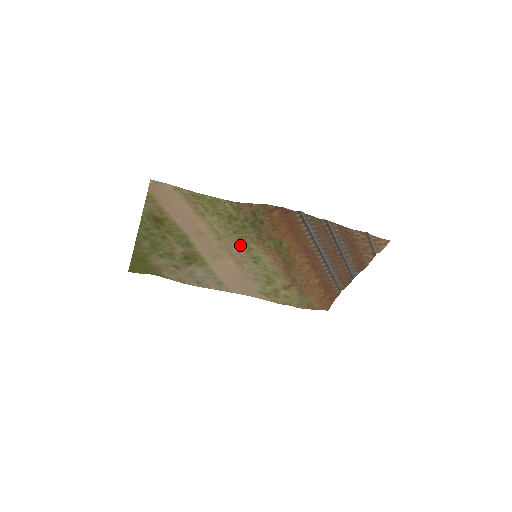
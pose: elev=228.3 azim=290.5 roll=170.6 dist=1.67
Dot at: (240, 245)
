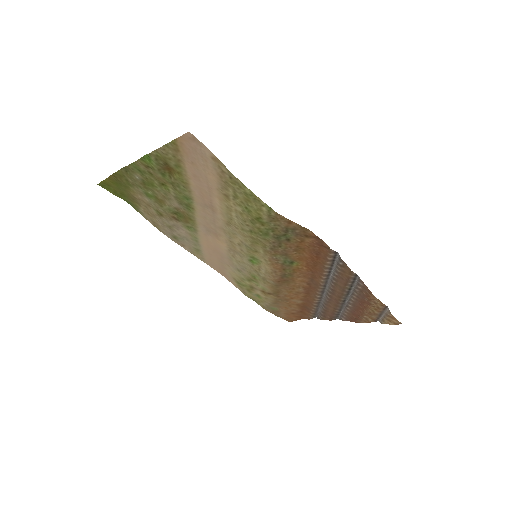
Dot at: (247, 242)
